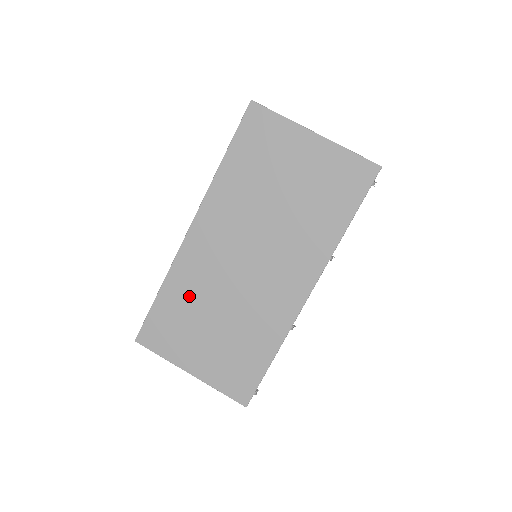
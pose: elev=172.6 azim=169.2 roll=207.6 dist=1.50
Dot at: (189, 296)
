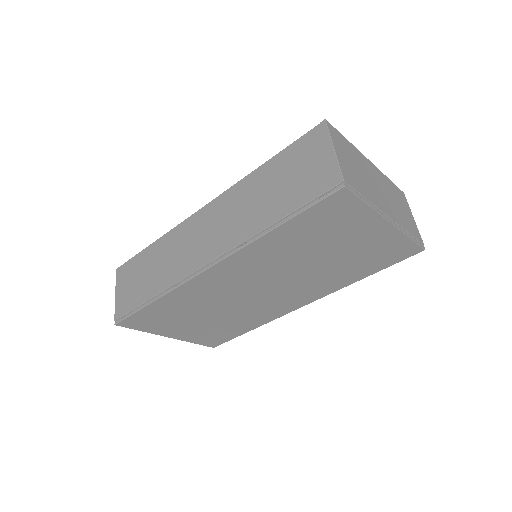
Dot at: (187, 305)
